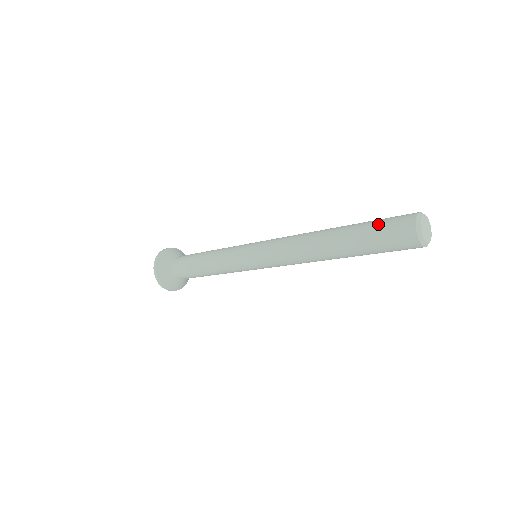
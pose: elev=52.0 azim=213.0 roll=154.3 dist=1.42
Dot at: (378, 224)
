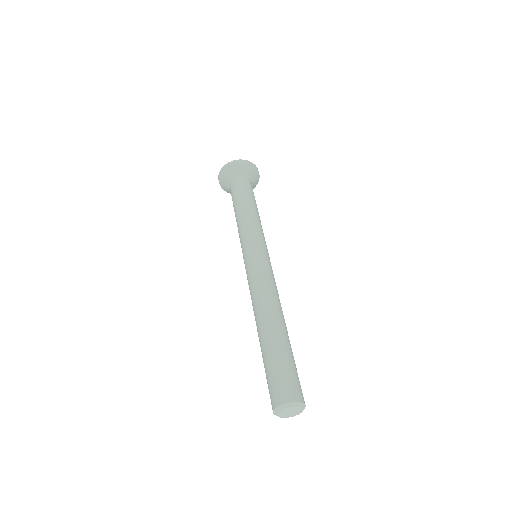
Dot at: (269, 373)
